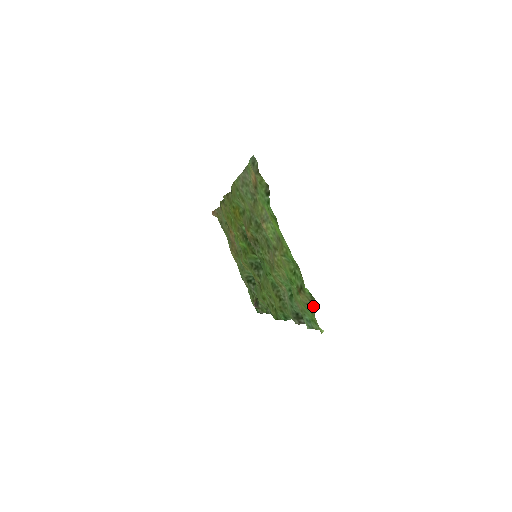
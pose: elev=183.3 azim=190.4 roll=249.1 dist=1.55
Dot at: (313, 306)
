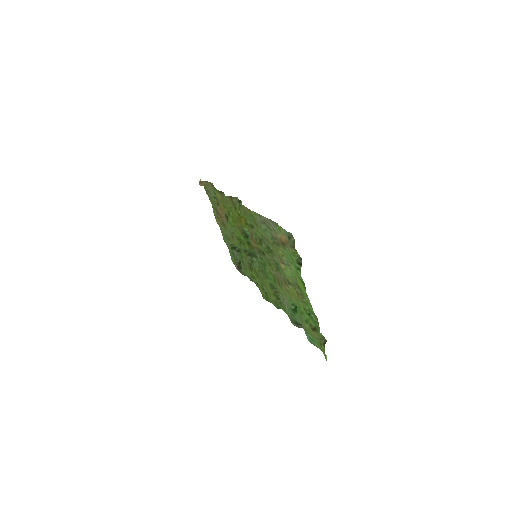
Dot at: (323, 343)
